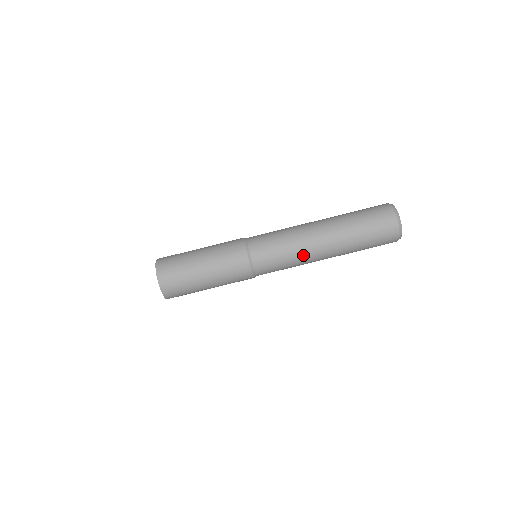
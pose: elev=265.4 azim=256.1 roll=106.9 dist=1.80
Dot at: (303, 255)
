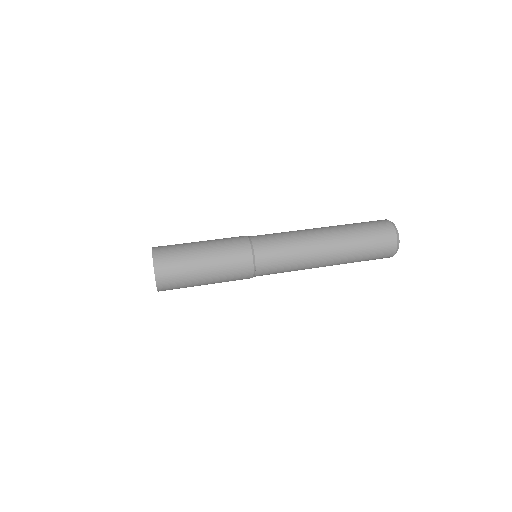
Dot at: (306, 253)
